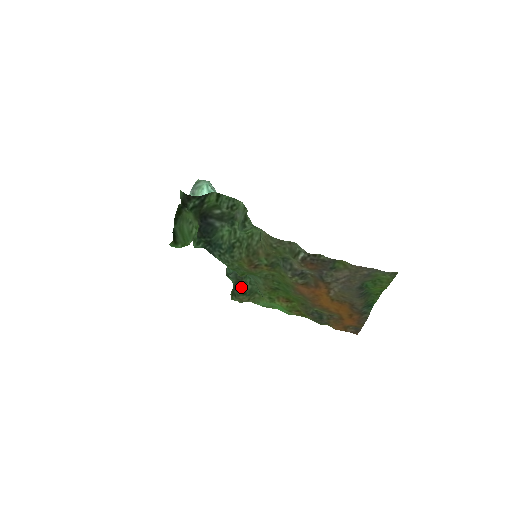
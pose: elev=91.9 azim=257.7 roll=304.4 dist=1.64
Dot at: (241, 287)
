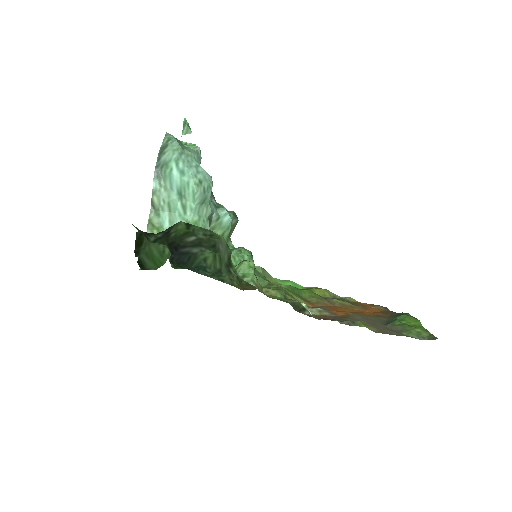
Dot at: occluded
